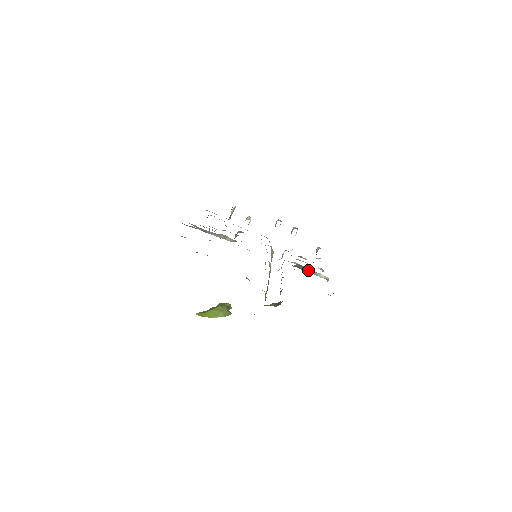
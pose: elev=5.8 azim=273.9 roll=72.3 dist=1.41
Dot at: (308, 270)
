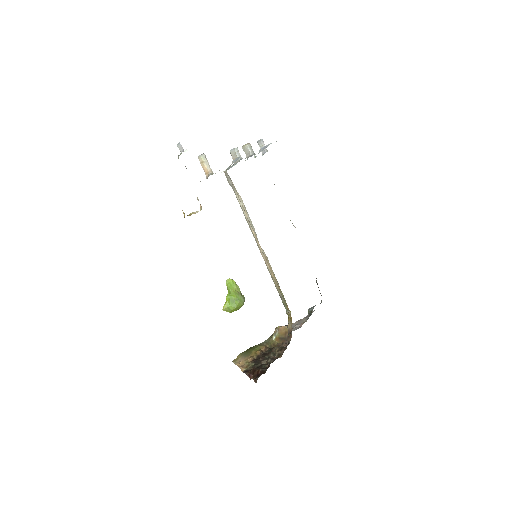
Dot at: occluded
